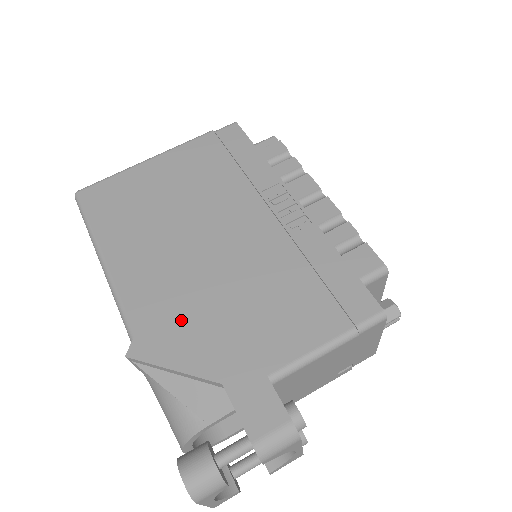
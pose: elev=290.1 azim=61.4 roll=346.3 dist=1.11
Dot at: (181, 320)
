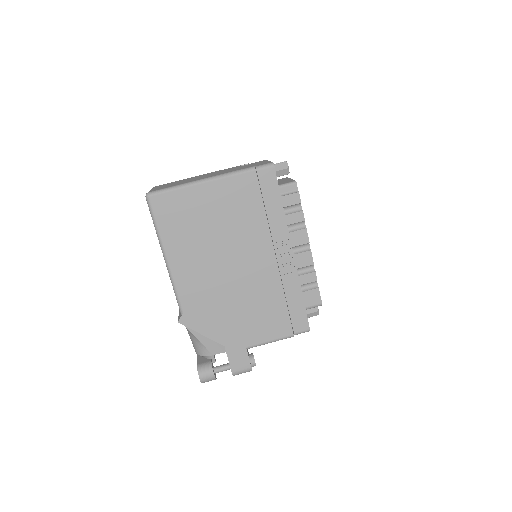
Dot at: (210, 310)
